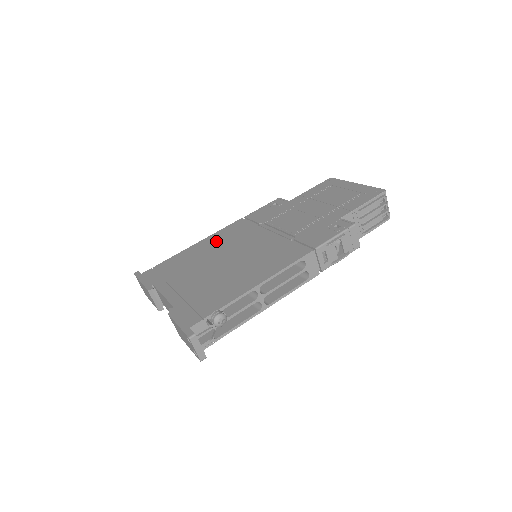
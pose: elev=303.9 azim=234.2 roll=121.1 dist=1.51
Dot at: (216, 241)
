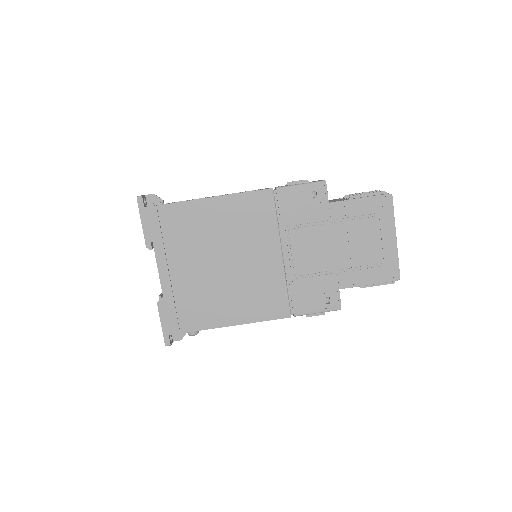
Dot at: (230, 216)
